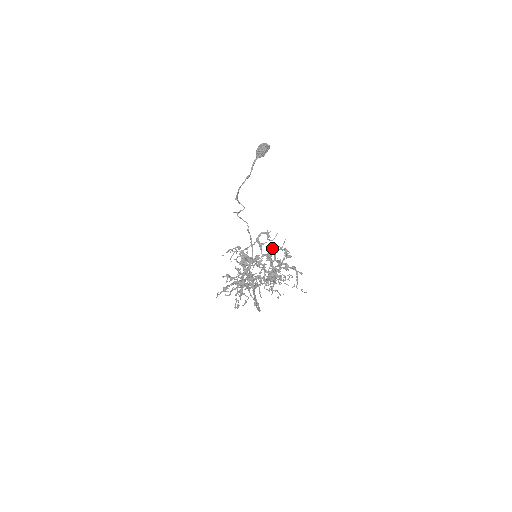
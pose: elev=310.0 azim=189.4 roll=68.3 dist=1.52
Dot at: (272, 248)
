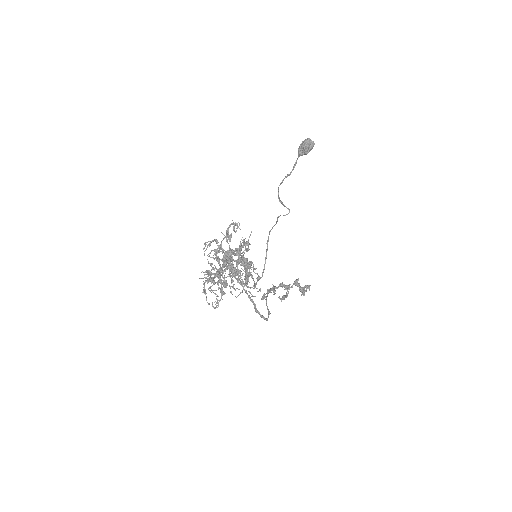
Dot at: (242, 242)
